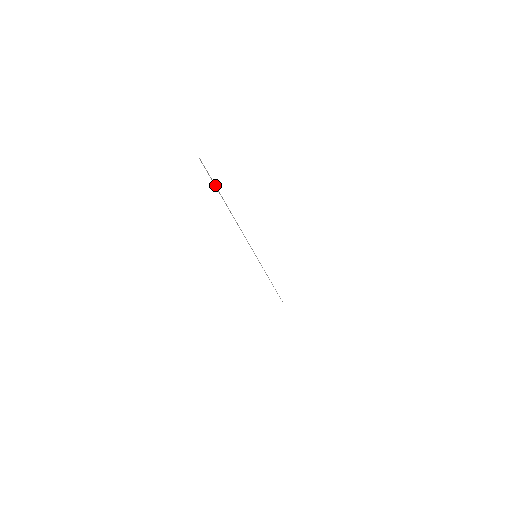
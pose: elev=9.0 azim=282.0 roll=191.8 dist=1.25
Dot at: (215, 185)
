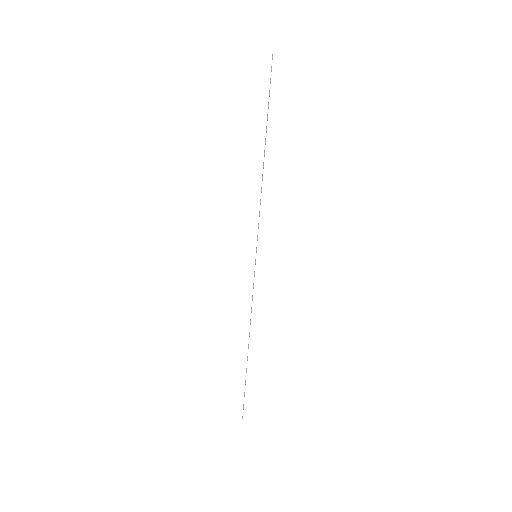
Dot at: occluded
